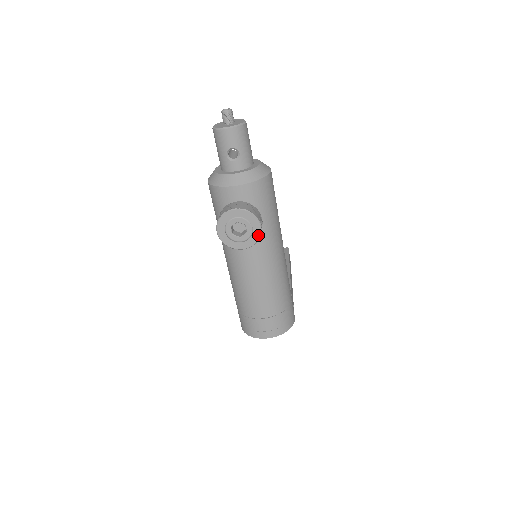
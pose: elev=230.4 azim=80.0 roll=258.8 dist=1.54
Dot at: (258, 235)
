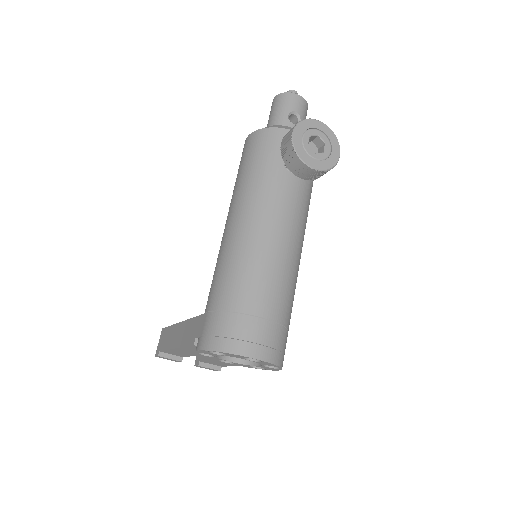
Dot at: (334, 162)
